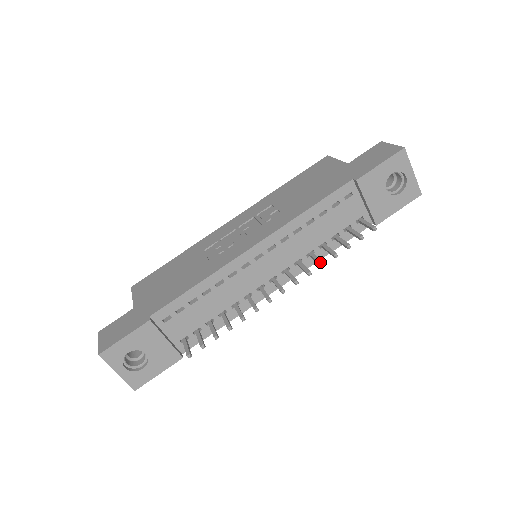
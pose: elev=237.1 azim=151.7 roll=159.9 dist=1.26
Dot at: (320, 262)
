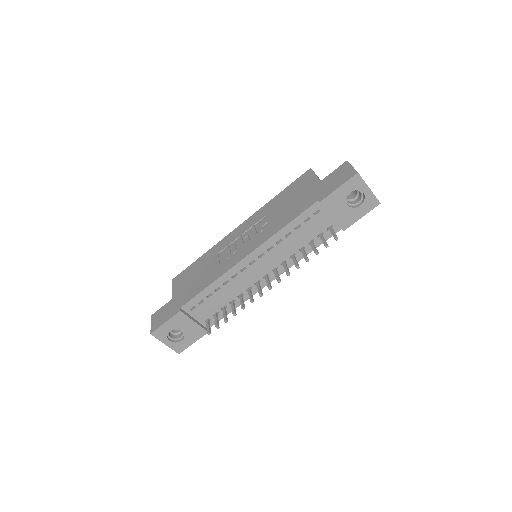
Dot at: (296, 266)
